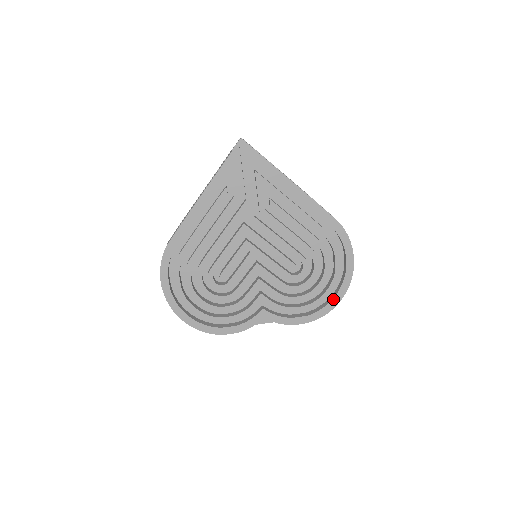
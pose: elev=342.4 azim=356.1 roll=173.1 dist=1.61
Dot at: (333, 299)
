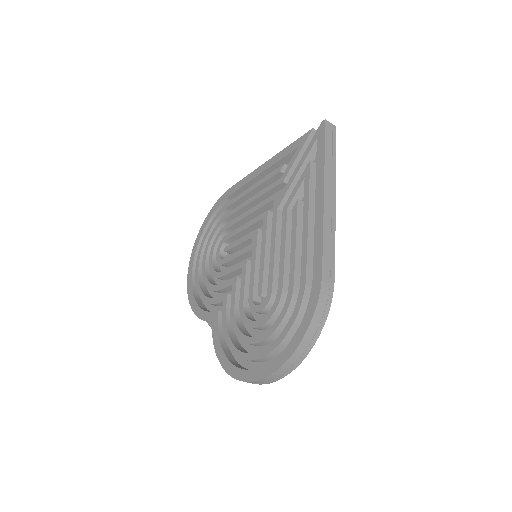
Dot at: (253, 370)
